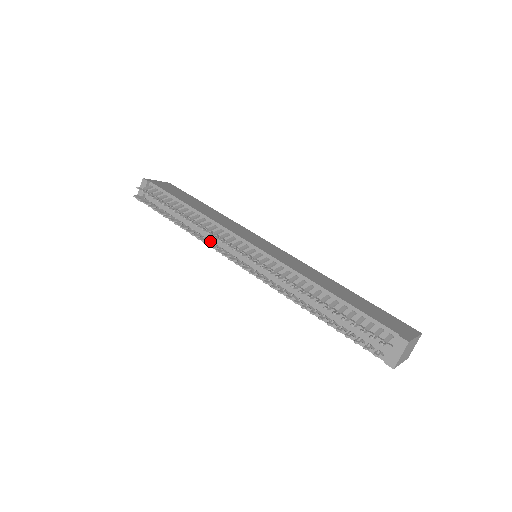
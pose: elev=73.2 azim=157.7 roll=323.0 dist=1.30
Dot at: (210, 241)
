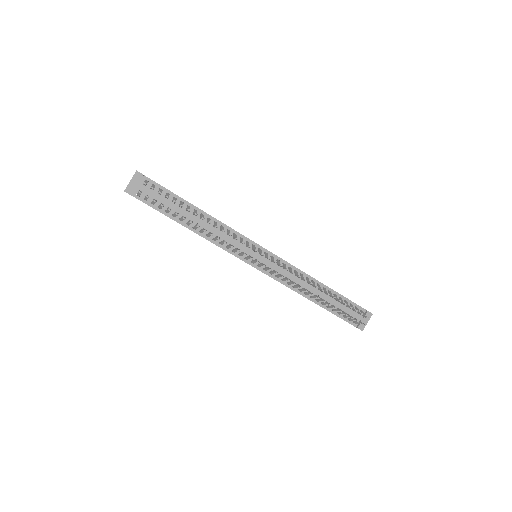
Dot at: (232, 245)
